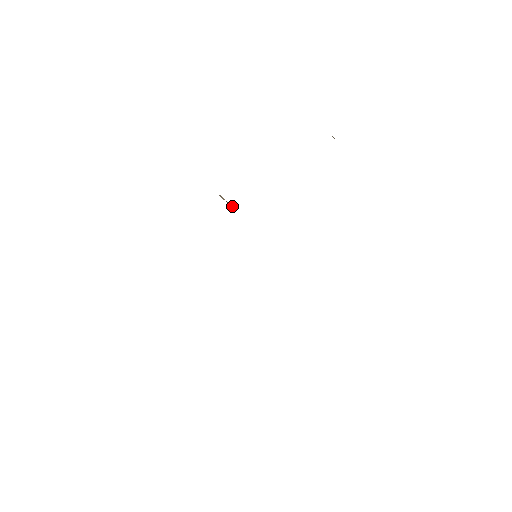
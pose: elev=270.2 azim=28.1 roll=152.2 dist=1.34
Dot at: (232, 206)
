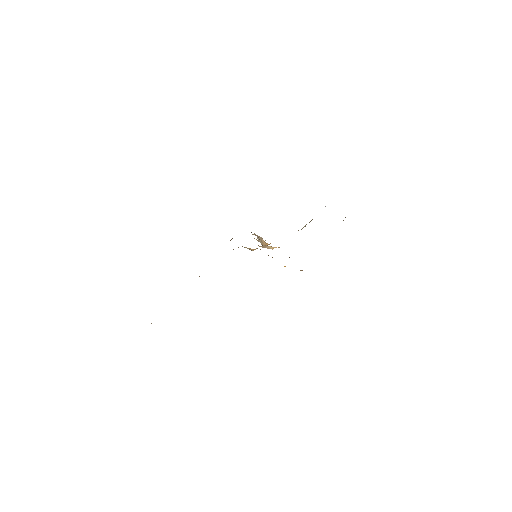
Dot at: (261, 239)
